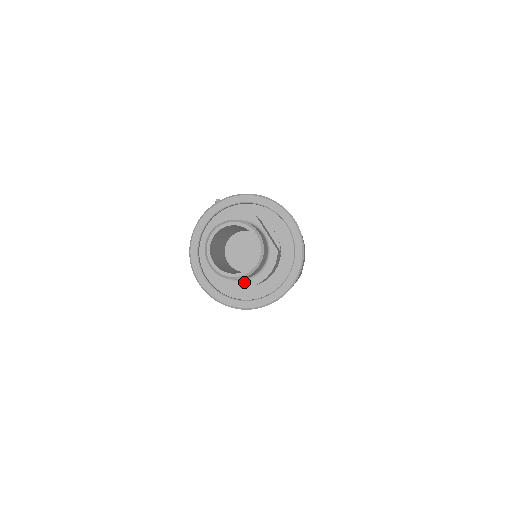
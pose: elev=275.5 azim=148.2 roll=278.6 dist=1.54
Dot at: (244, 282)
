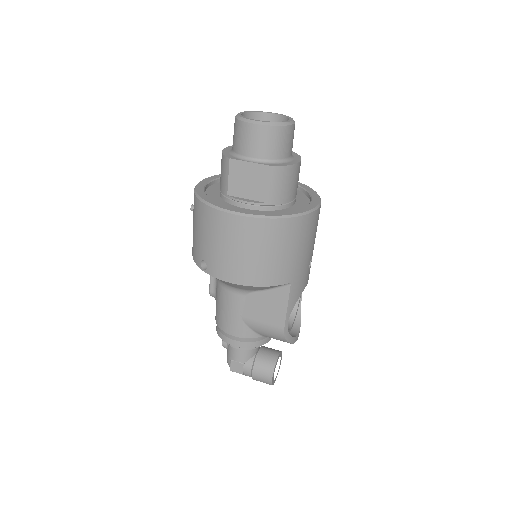
Dot at: (287, 163)
